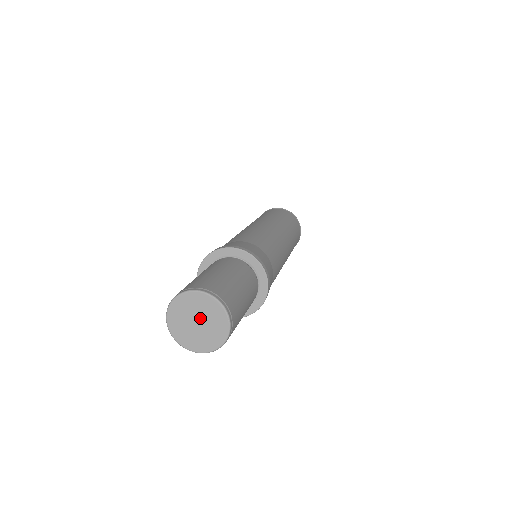
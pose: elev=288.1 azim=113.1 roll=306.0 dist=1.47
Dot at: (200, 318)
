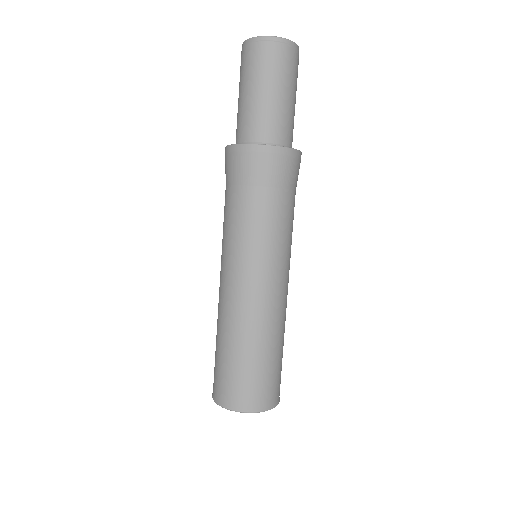
Dot at: occluded
